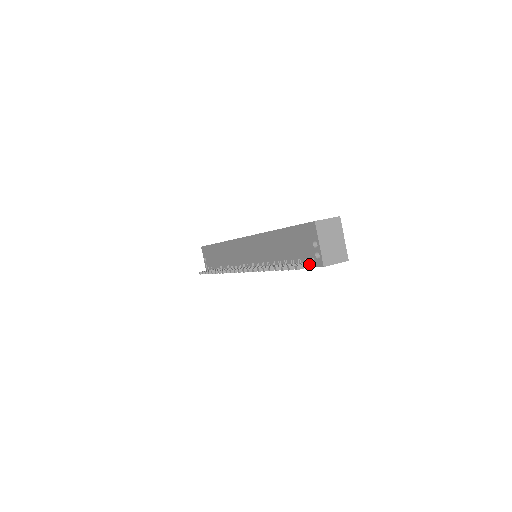
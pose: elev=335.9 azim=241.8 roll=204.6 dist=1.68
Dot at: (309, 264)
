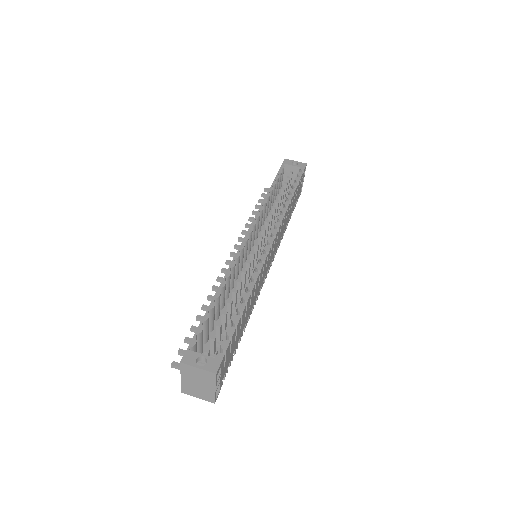
Dot at: occluded
